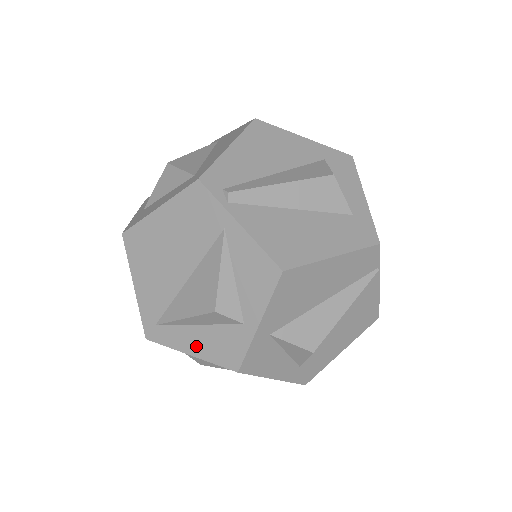
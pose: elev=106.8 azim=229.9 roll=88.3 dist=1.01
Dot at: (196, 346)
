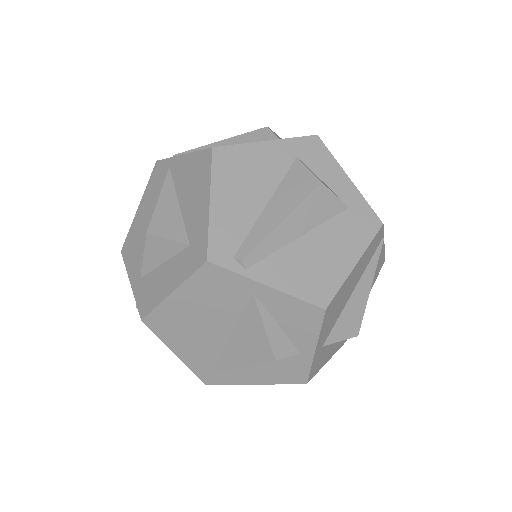
Dot at: (259, 378)
